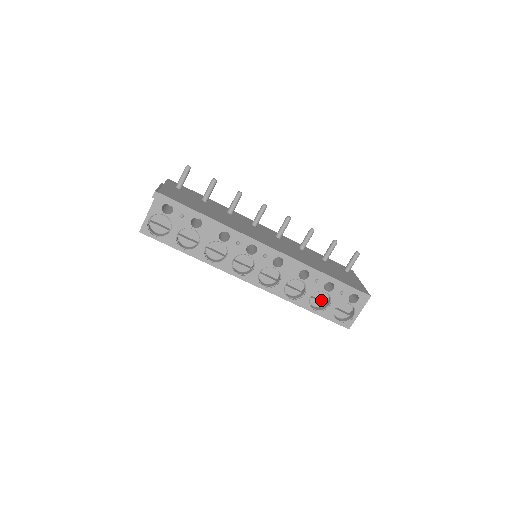
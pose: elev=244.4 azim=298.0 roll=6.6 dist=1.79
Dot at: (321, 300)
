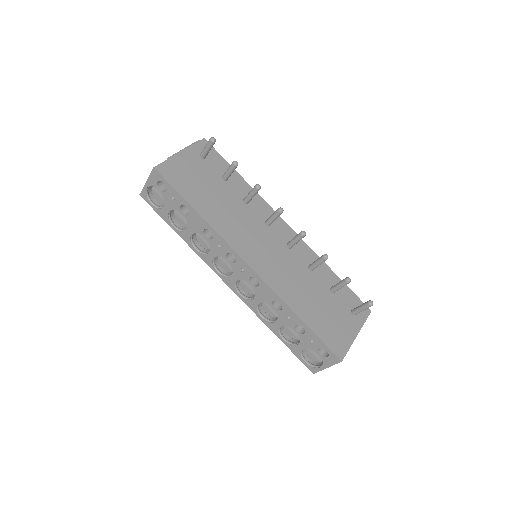
Dot at: occluded
